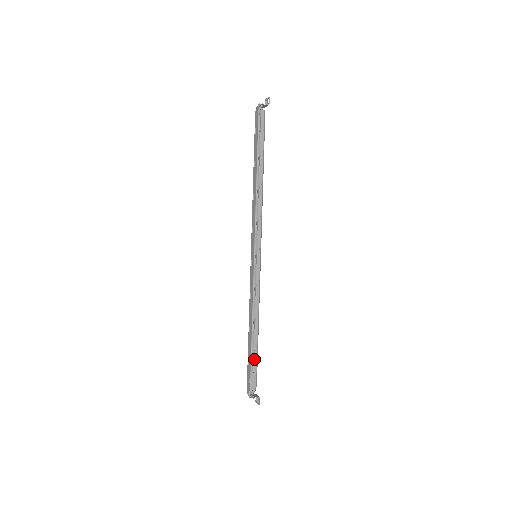
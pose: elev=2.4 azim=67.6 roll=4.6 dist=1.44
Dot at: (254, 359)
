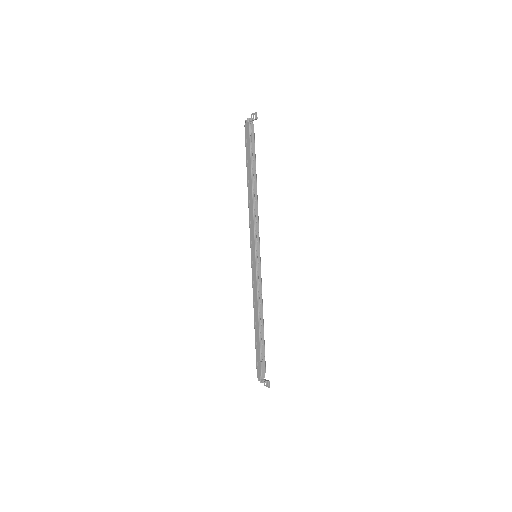
Dot at: (262, 348)
